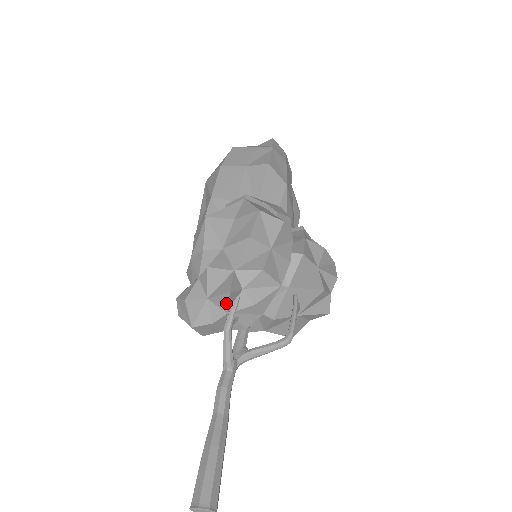
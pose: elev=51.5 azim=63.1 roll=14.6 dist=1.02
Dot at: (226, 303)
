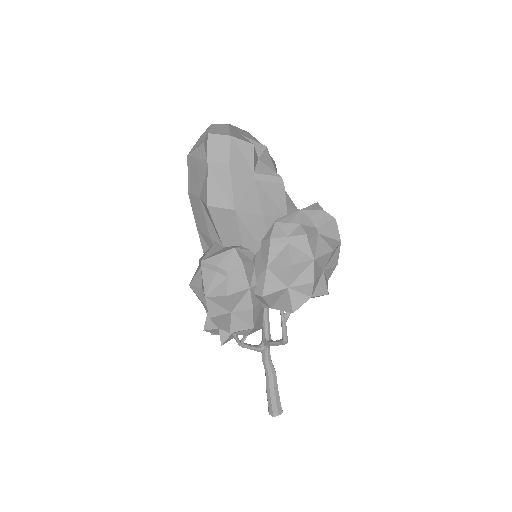
Dot at: (229, 339)
